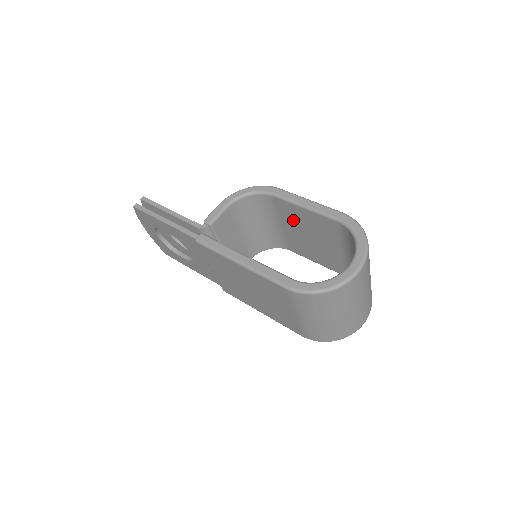
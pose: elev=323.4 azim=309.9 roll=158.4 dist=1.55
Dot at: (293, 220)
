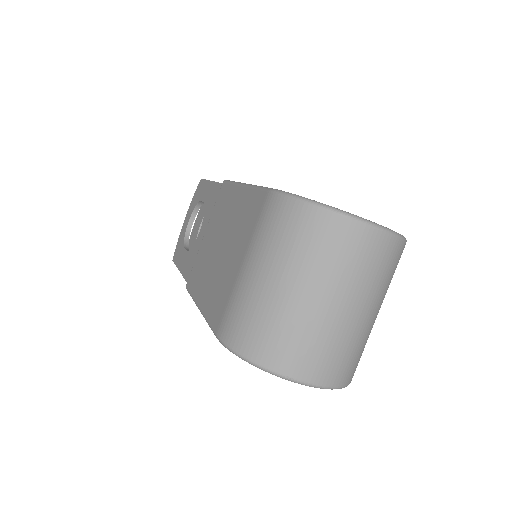
Dot at: occluded
